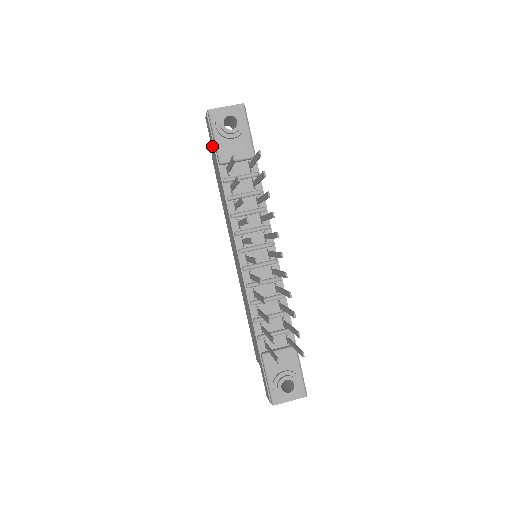
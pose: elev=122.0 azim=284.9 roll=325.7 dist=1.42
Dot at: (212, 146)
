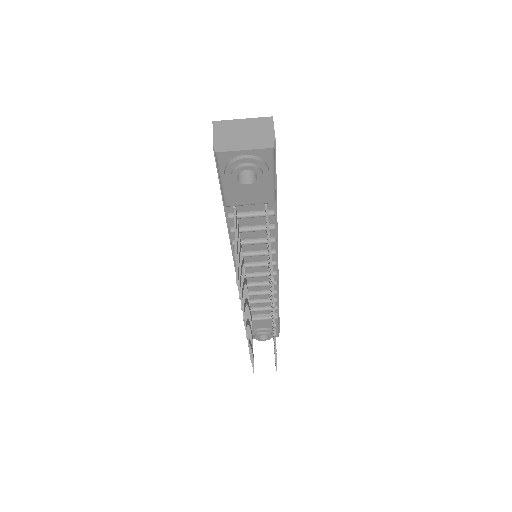
Dot at: occluded
